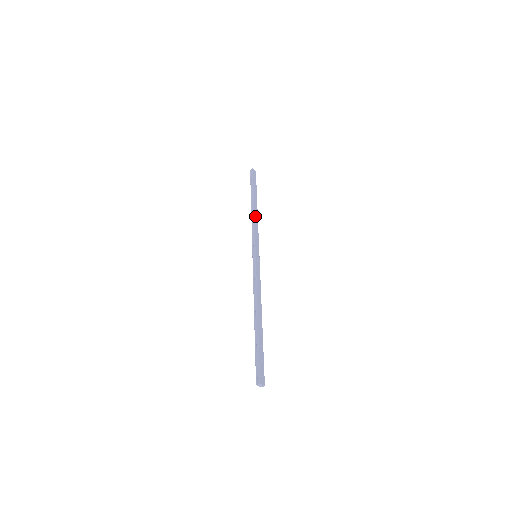
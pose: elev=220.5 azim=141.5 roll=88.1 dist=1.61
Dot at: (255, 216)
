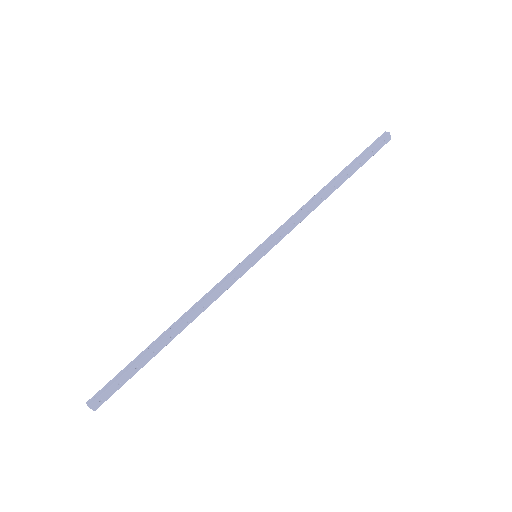
Dot at: (314, 203)
